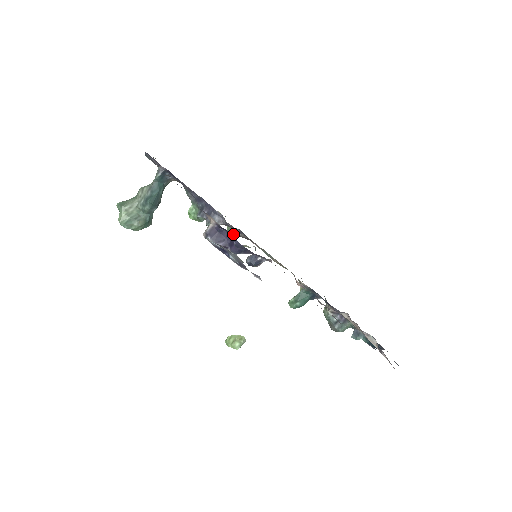
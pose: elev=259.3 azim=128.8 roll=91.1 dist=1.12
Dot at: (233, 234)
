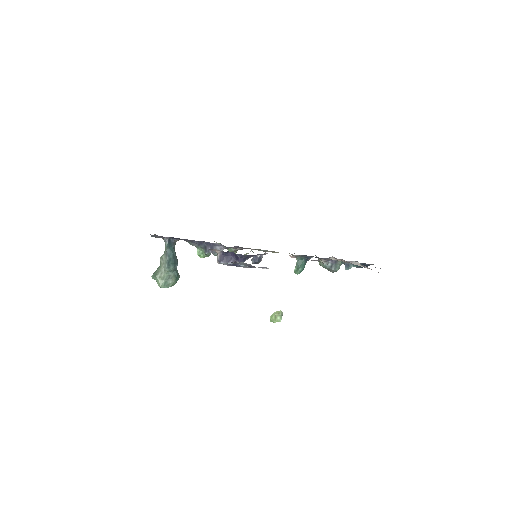
Dot at: (234, 251)
